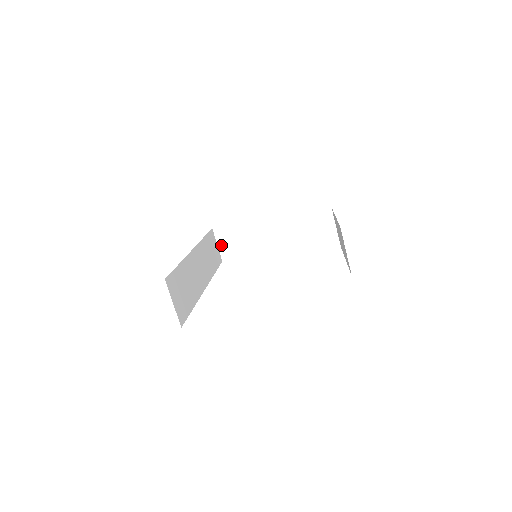
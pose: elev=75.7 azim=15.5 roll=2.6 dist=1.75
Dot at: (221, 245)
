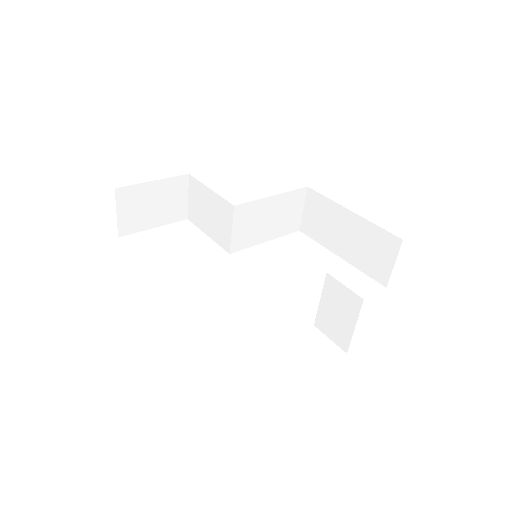
Dot at: (122, 214)
